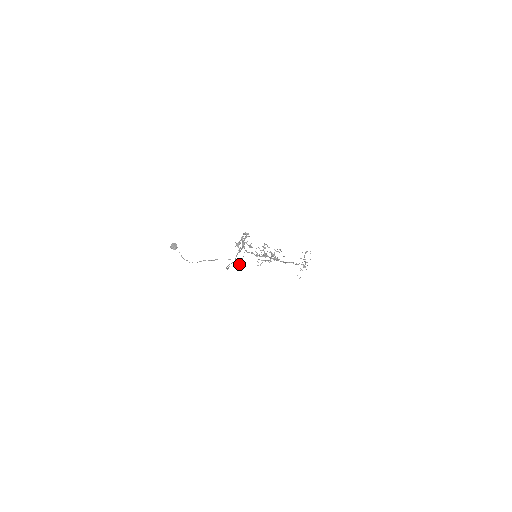
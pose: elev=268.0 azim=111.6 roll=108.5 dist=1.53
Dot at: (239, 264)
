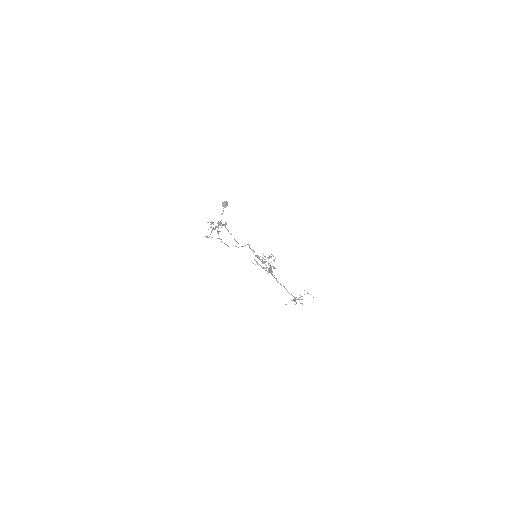
Dot at: occluded
